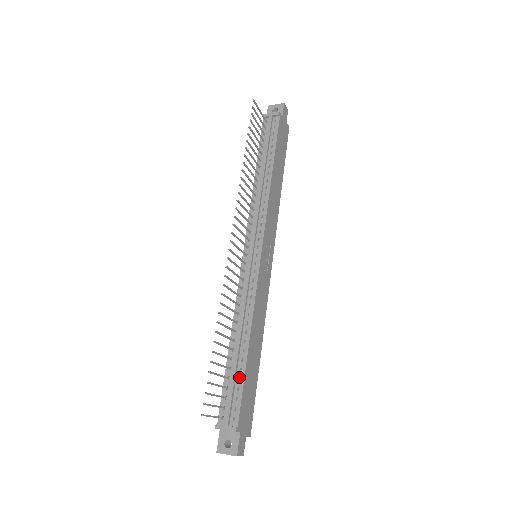
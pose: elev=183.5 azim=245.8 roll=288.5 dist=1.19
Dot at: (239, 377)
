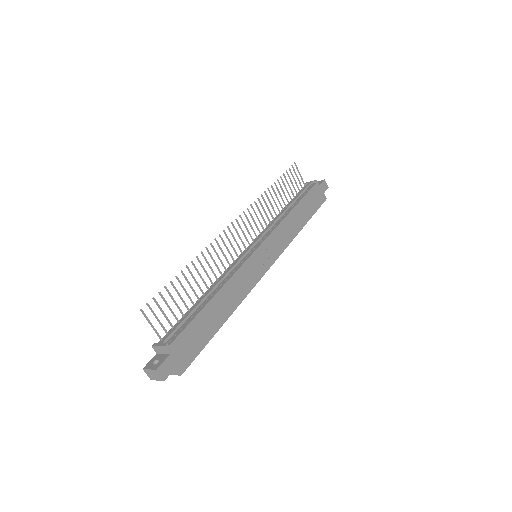
Dot at: (193, 316)
